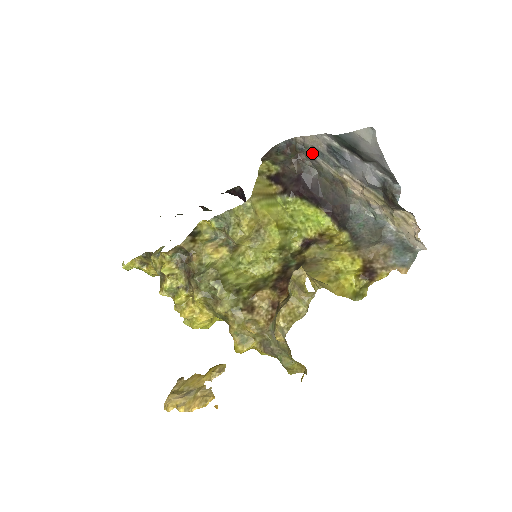
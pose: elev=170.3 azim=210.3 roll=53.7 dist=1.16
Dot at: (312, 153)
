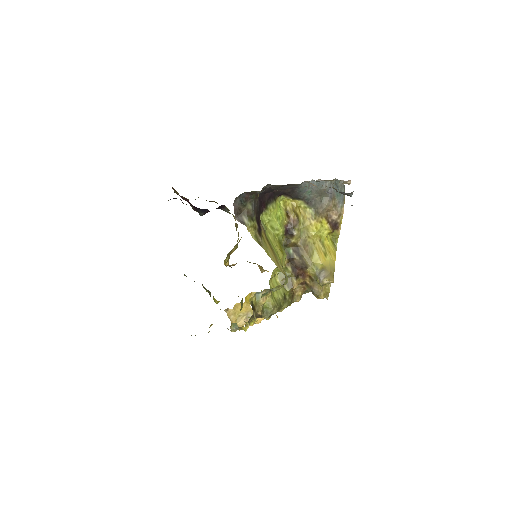
Dot at: occluded
